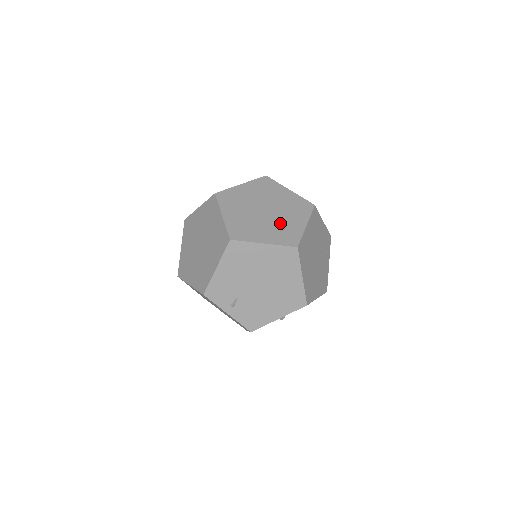
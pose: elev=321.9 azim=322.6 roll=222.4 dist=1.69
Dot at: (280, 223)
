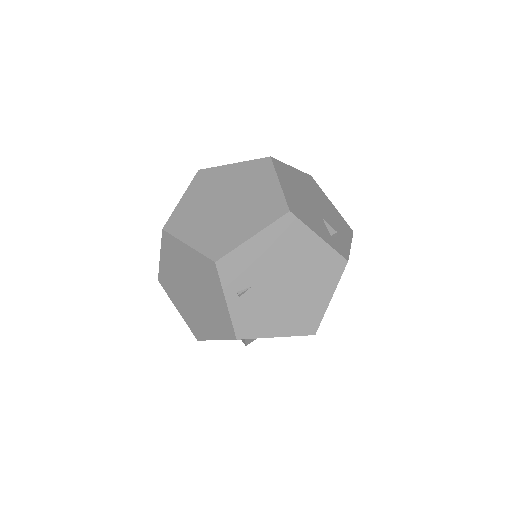
Dot at: (330, 227)
